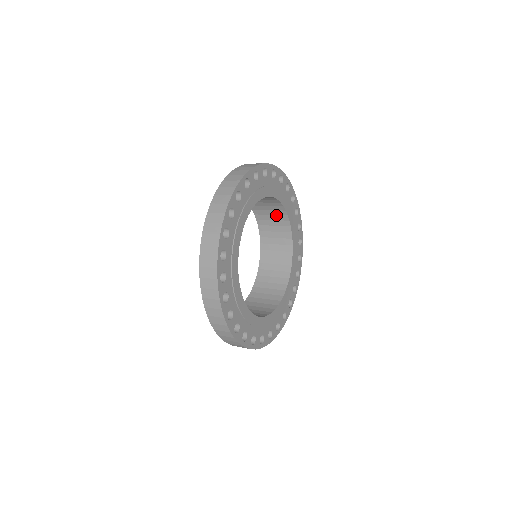
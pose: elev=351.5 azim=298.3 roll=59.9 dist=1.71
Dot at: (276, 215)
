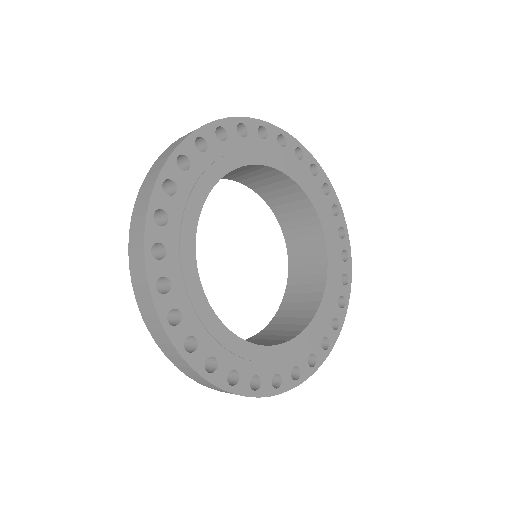
Dot at: (254, 171)
